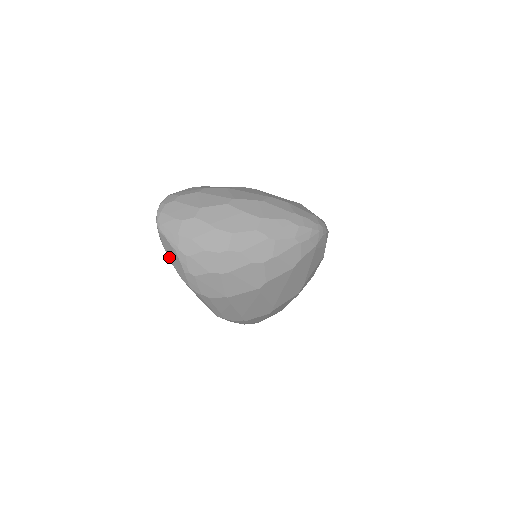
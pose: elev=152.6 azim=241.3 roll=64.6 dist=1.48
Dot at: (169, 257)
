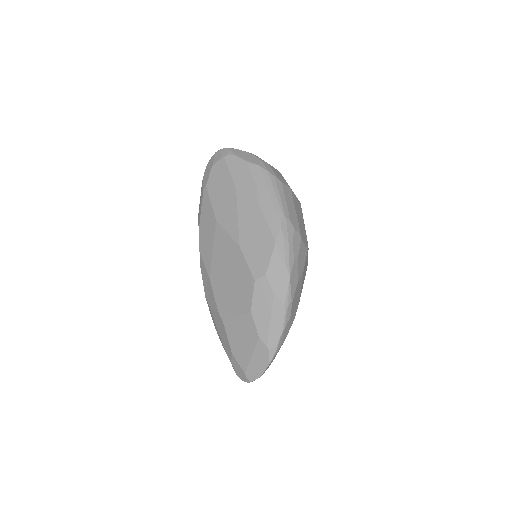
Dot at: (242, 158)
